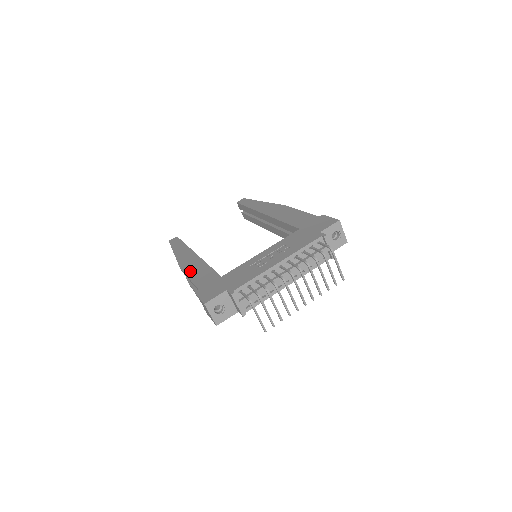
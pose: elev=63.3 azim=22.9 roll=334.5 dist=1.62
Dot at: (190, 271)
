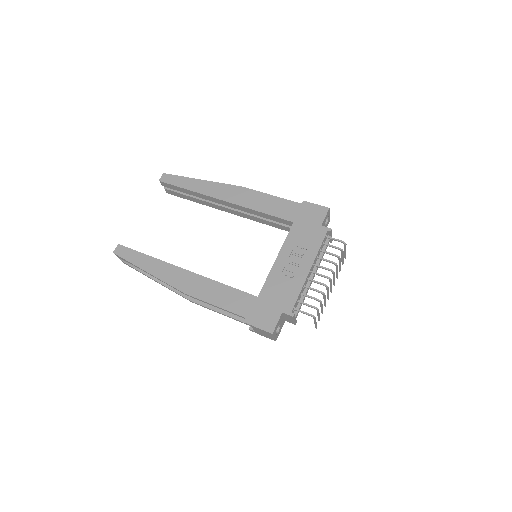
Dot at: (206, 296)
